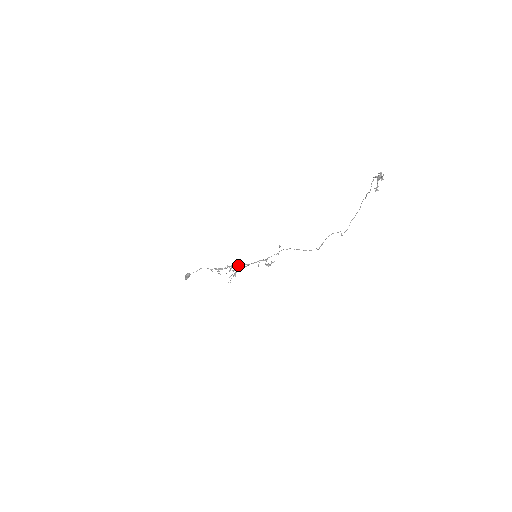
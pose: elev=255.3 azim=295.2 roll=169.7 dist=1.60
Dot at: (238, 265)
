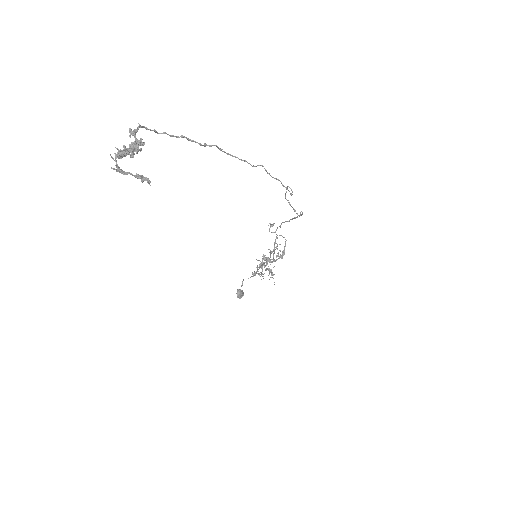
Dot at: (261, 265)
